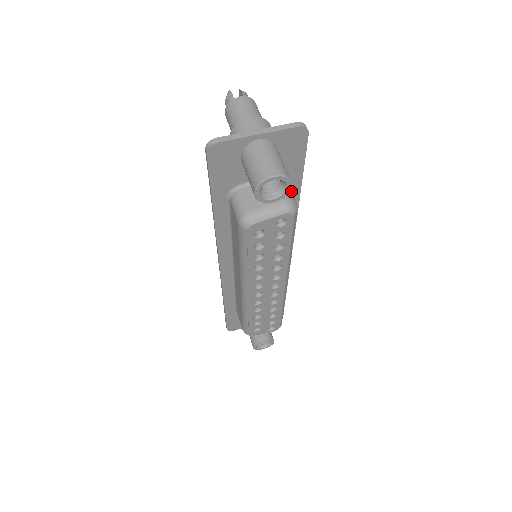
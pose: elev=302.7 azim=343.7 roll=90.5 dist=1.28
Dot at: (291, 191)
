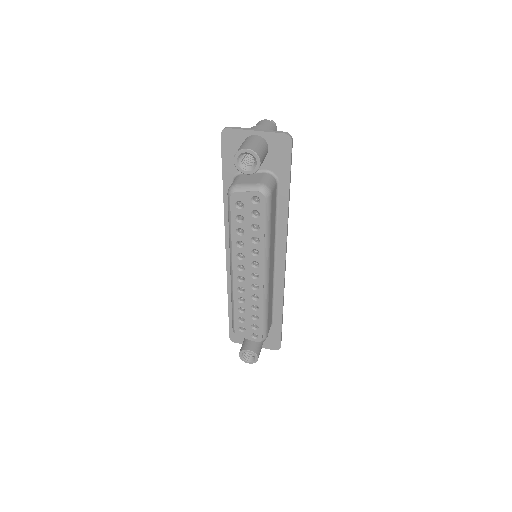
Dot at: (281, 194)
